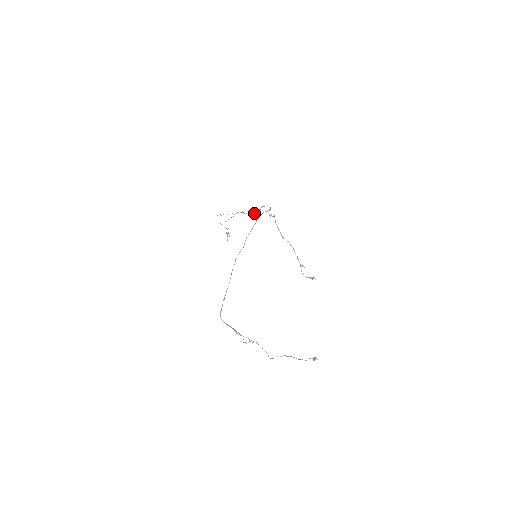
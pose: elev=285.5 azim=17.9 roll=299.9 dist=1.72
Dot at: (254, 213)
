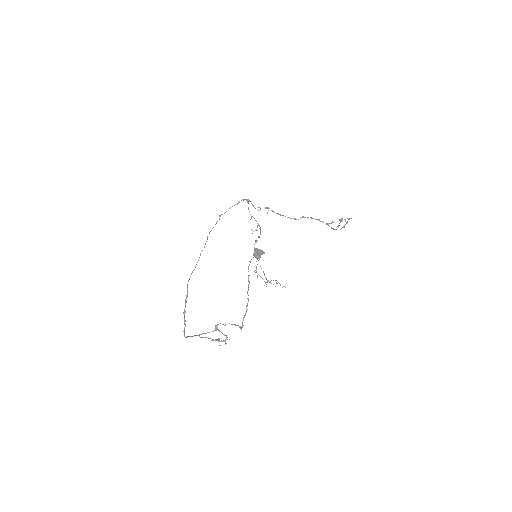
Dot at: (260, 230)
